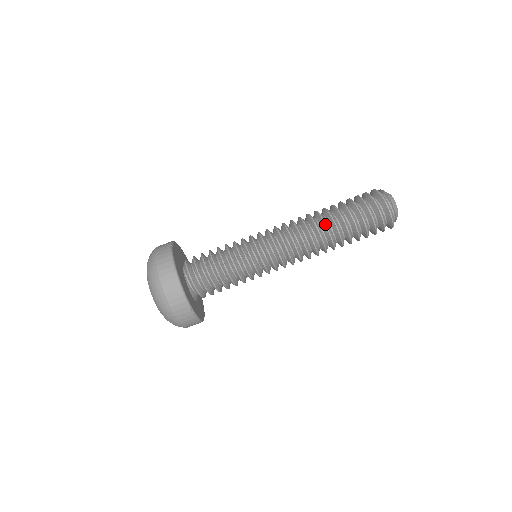
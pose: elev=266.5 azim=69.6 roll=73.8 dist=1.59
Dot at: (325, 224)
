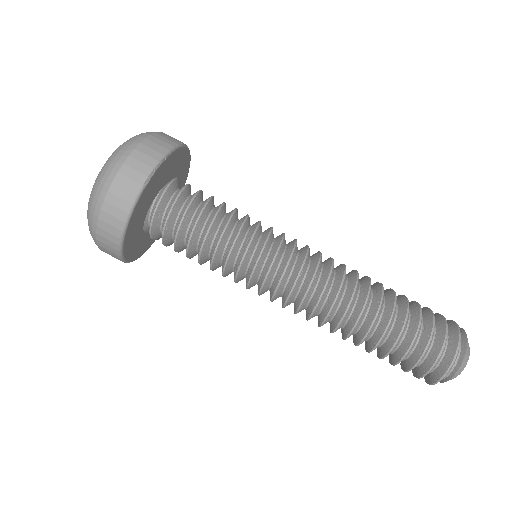
Dot at: (353, 329)
